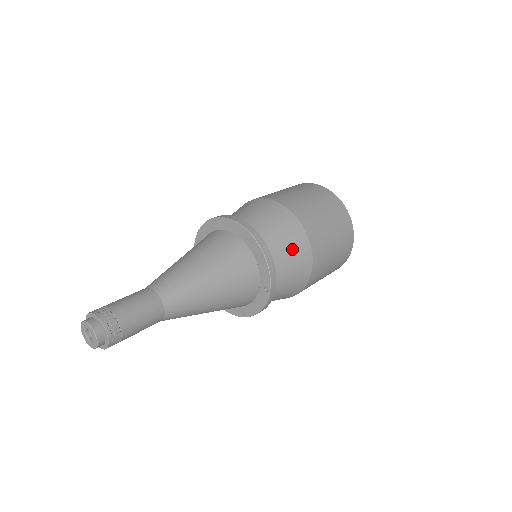
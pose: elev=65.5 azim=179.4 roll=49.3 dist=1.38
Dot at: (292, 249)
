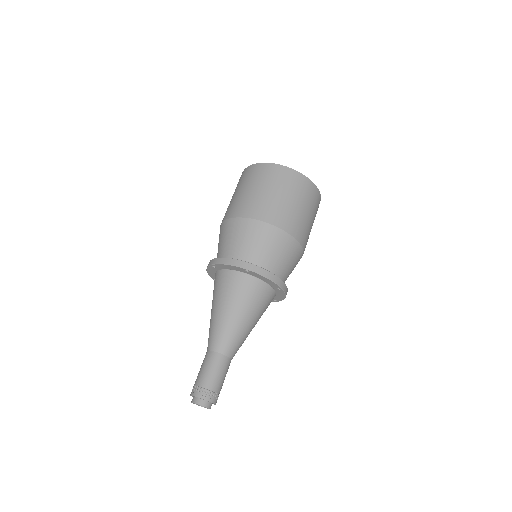
Dot at: (277, 248)
